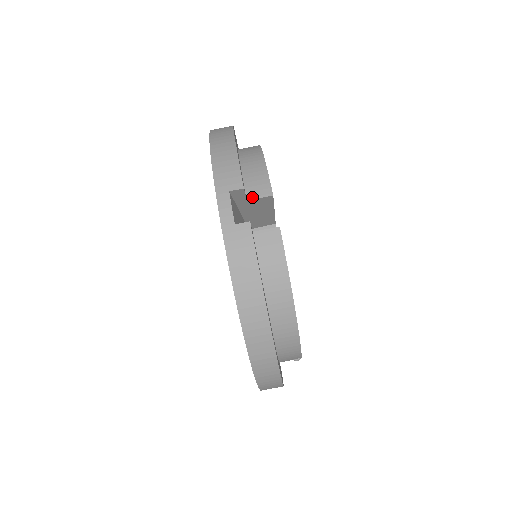
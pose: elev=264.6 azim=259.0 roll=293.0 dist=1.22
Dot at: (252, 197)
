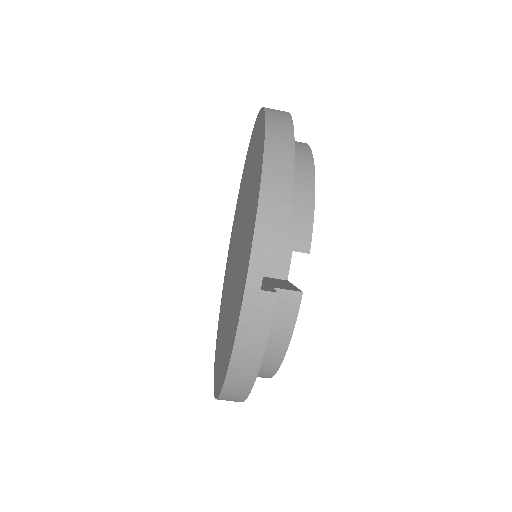
Dot at: (287, 247)
